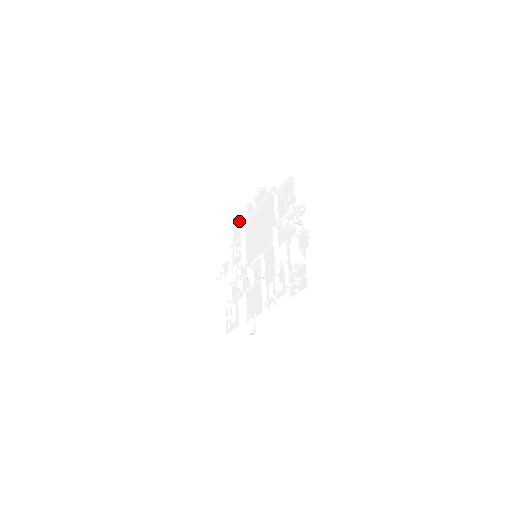
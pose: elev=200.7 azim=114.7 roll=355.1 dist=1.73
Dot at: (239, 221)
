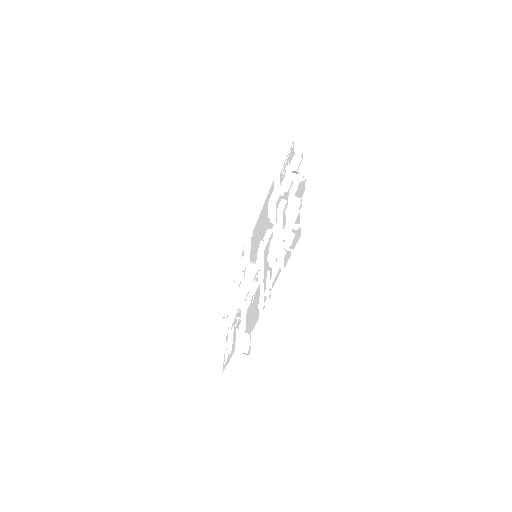
Dot at: occluded
